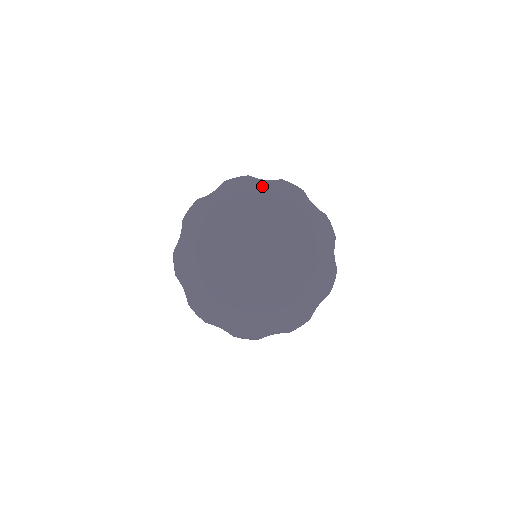
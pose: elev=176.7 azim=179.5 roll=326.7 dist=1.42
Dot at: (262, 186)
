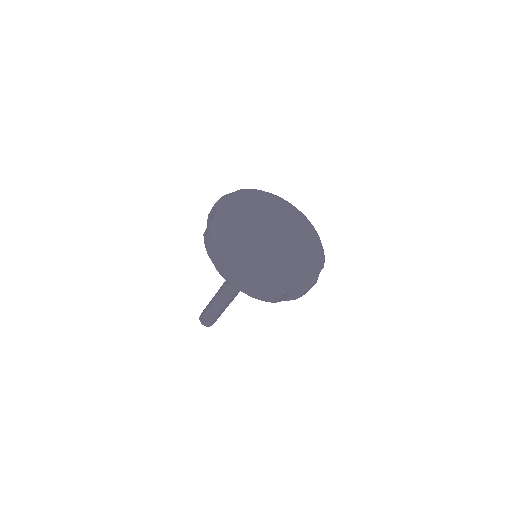
Dot at: (267, 194)
